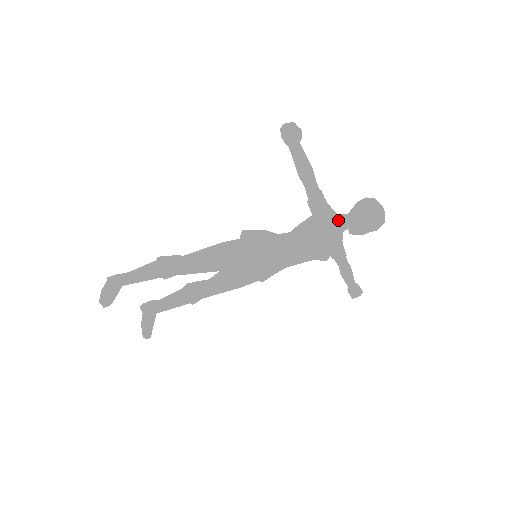
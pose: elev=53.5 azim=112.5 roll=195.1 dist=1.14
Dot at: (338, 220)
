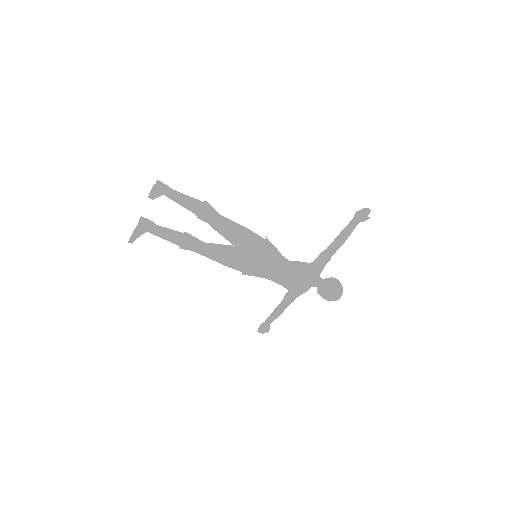
Dot at: (318, 278)
